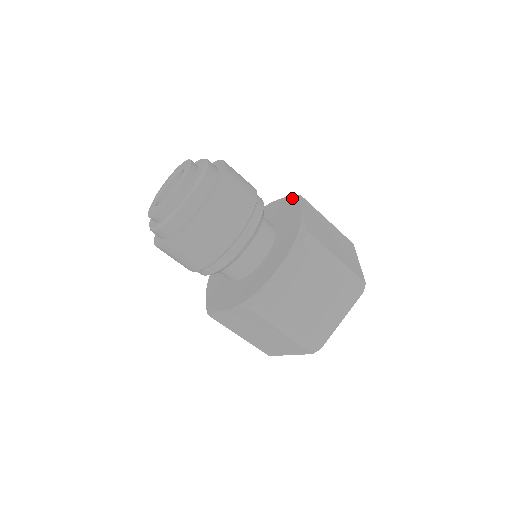
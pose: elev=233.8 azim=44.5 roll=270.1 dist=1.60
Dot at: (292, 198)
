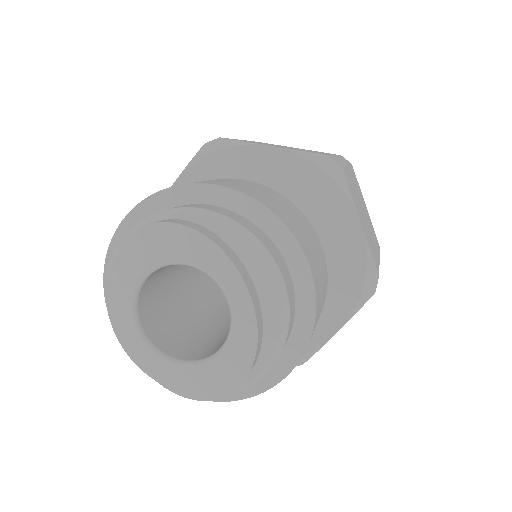
Dot at: (328, 173)
